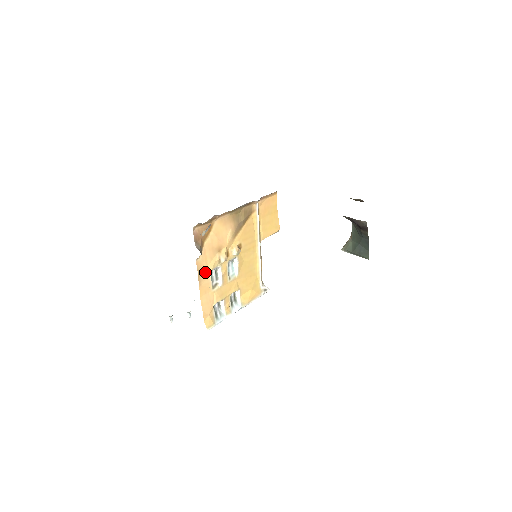
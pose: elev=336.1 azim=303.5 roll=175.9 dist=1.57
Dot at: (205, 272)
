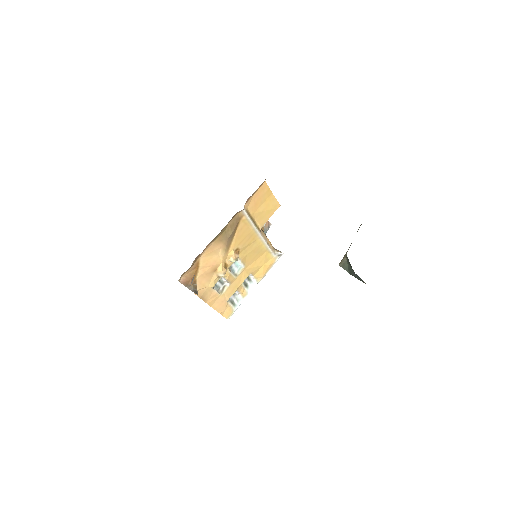
Dot at: (207, 292)
